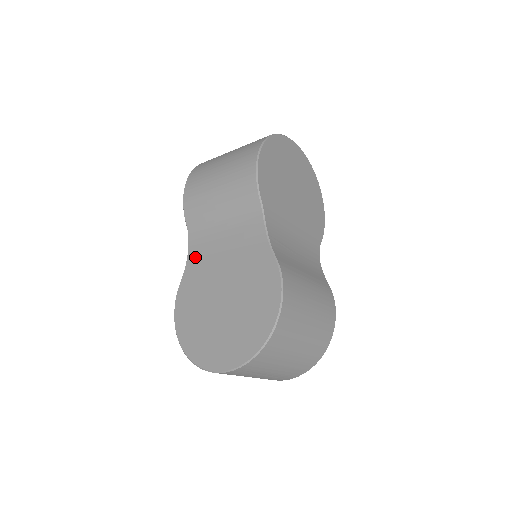
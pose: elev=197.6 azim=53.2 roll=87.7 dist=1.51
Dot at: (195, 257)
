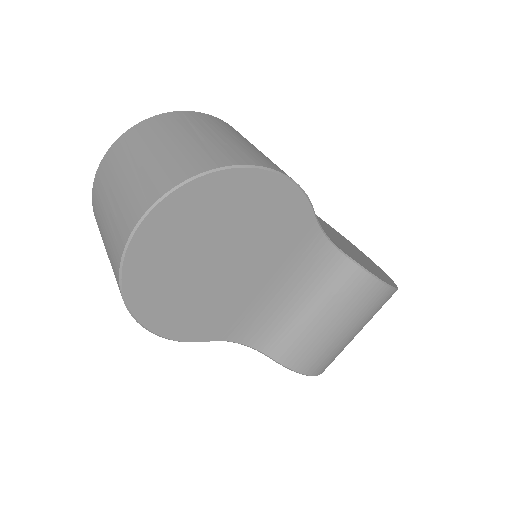
Dot at: occluded
